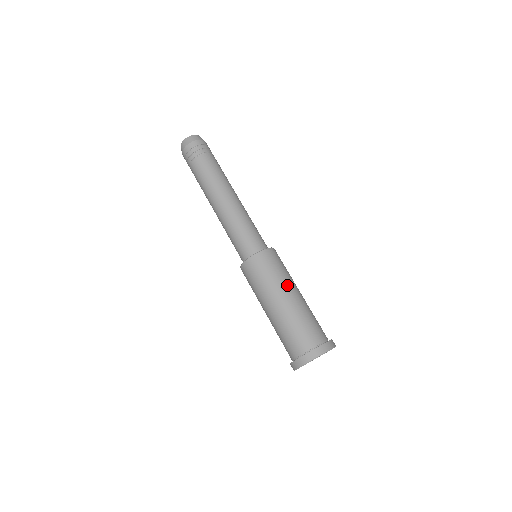
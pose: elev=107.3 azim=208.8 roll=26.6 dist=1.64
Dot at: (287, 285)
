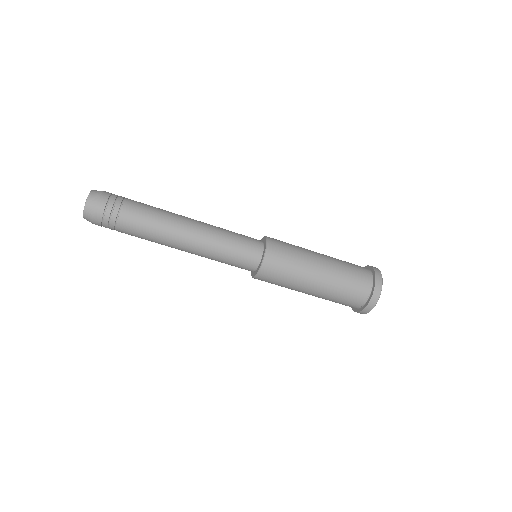
Dot at: (307, 273)
